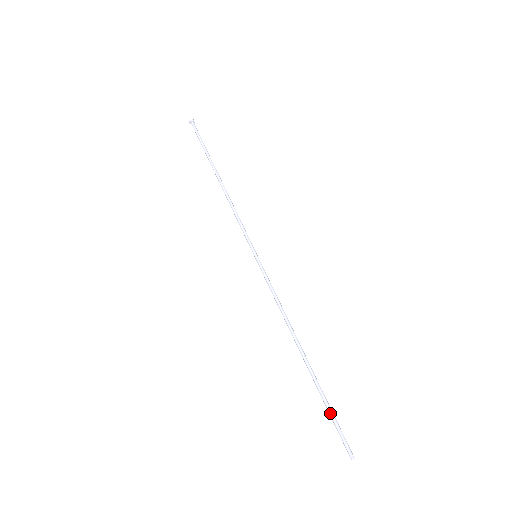
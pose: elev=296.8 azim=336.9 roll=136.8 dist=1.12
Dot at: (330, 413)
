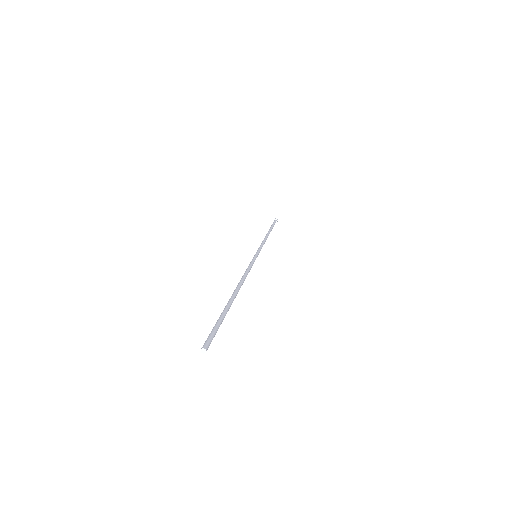
Dot at: (219, 319)
